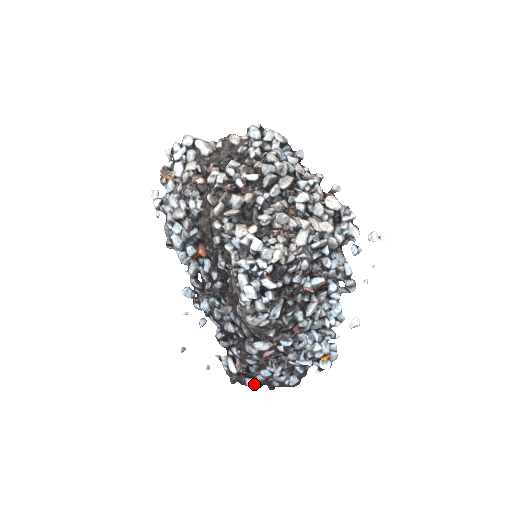
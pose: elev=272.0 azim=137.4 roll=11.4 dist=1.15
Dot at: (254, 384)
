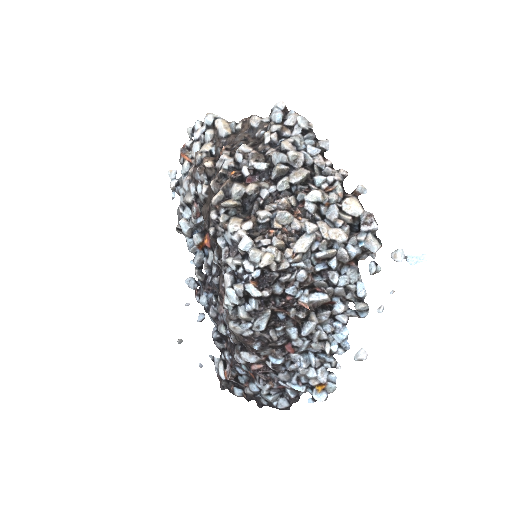
Dot at: (243, 396)
